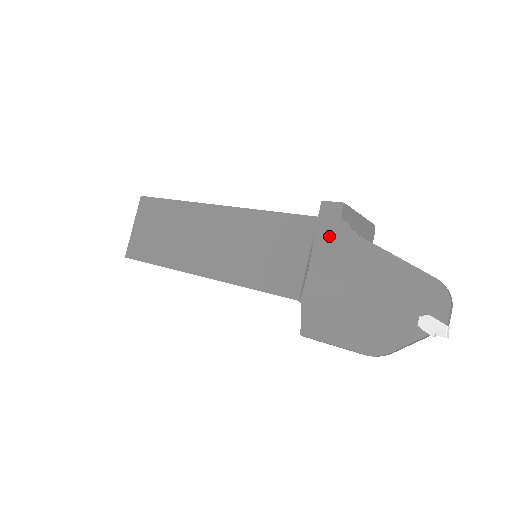
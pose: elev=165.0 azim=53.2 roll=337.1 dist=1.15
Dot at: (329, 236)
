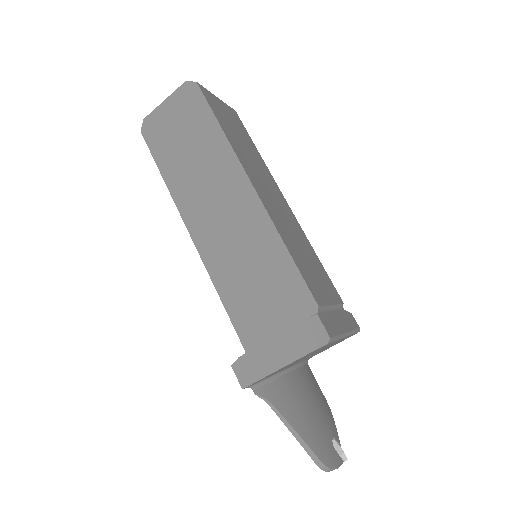
Dot at: occluded
